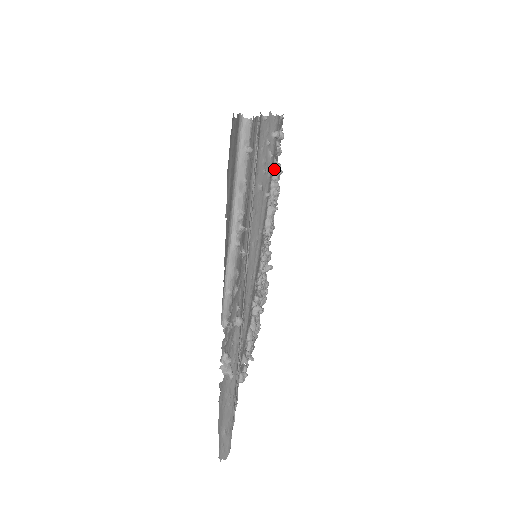
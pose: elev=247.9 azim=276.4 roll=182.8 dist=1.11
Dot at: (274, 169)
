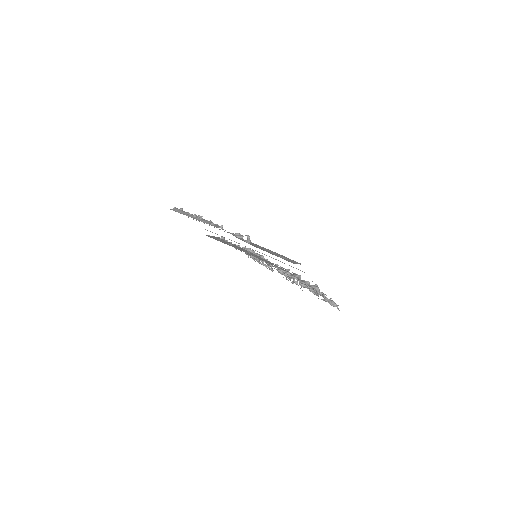
Dot at: occluded
